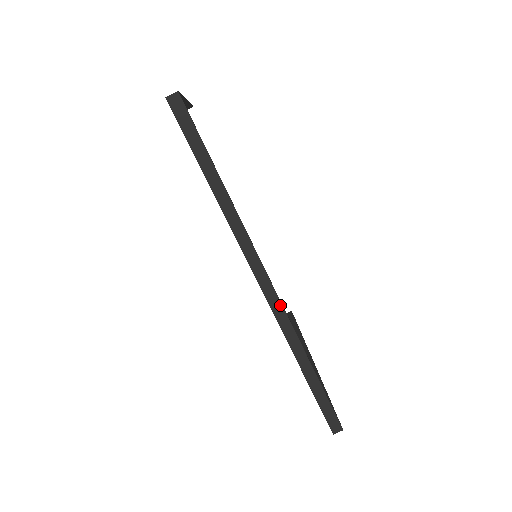
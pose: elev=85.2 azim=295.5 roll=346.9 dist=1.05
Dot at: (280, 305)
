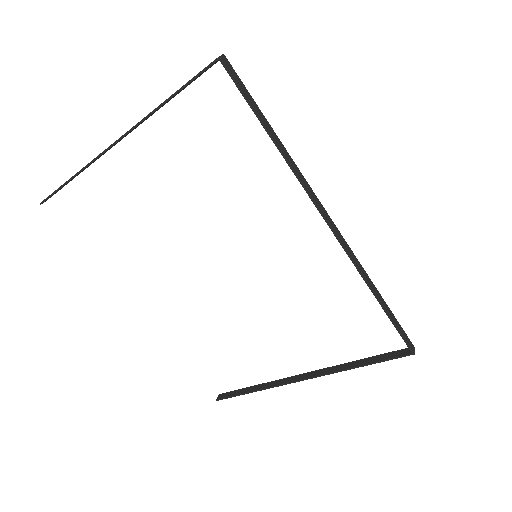
Dot at: (343, 239)
